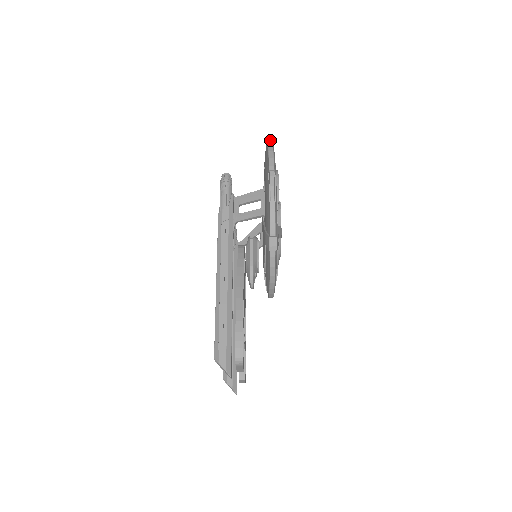
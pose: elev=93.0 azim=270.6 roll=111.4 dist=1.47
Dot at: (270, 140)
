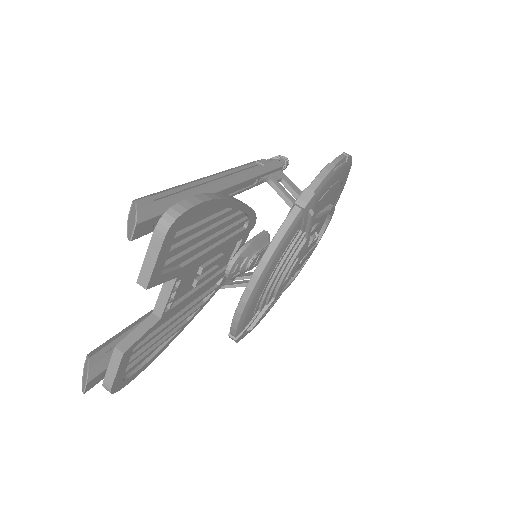
Dot at: occluded
